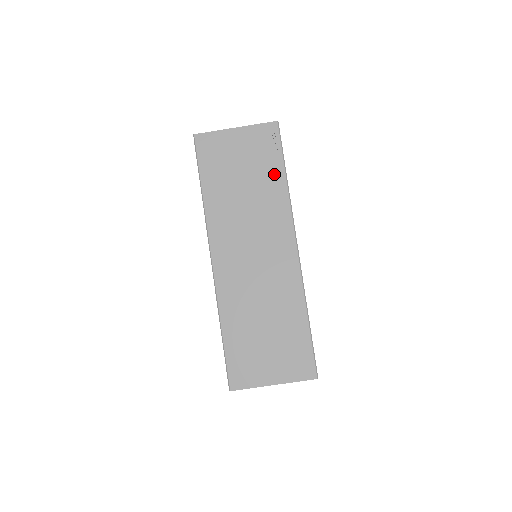
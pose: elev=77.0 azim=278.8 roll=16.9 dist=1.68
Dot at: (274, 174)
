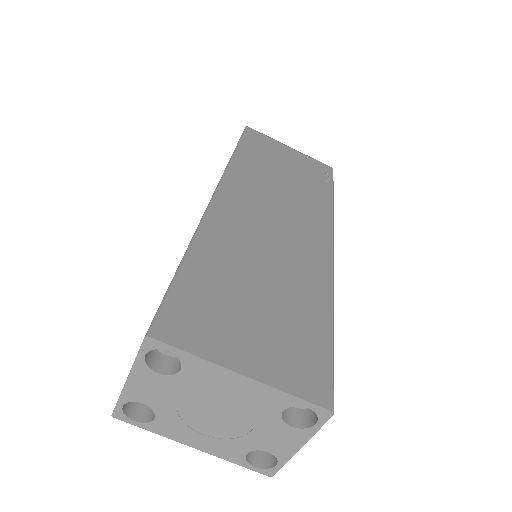
Dot at: (320, 189)
